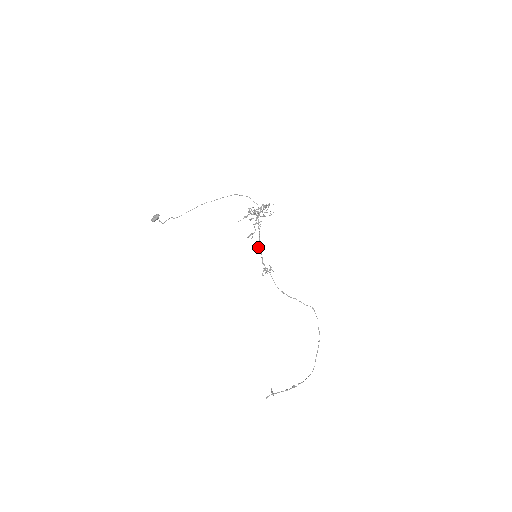
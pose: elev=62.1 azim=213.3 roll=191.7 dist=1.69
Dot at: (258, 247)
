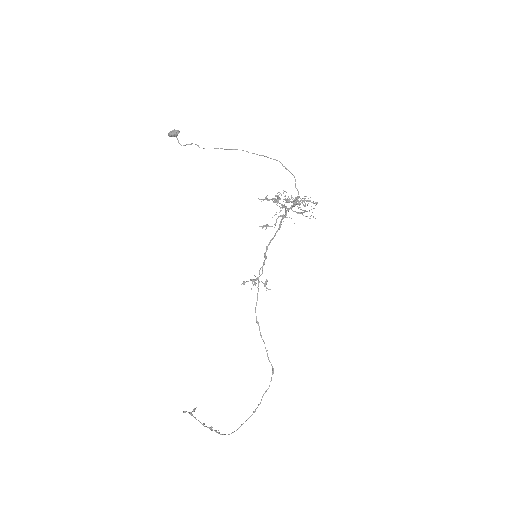
Dot at: (266, 247)
